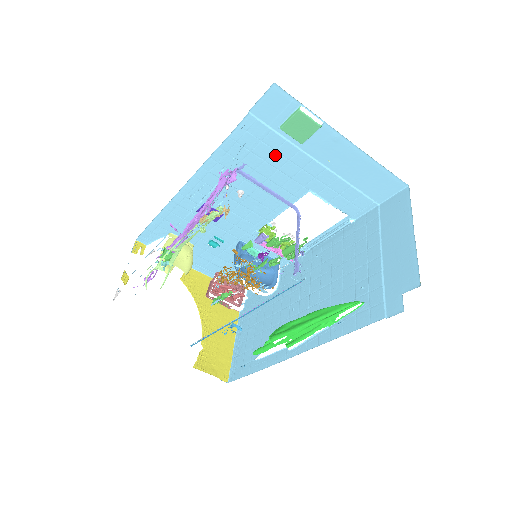
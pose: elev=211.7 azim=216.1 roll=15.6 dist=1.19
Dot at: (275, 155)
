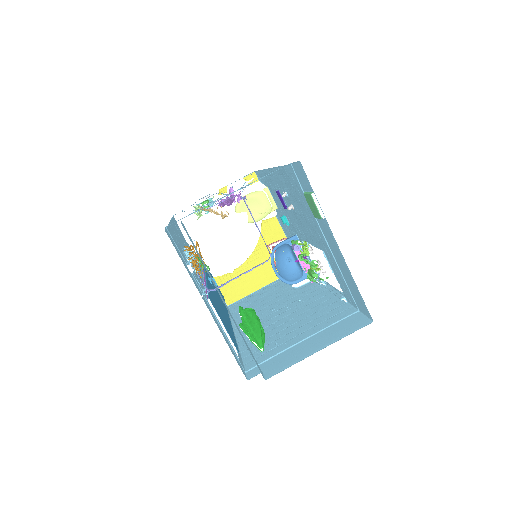
Dot at: (305, 206)
